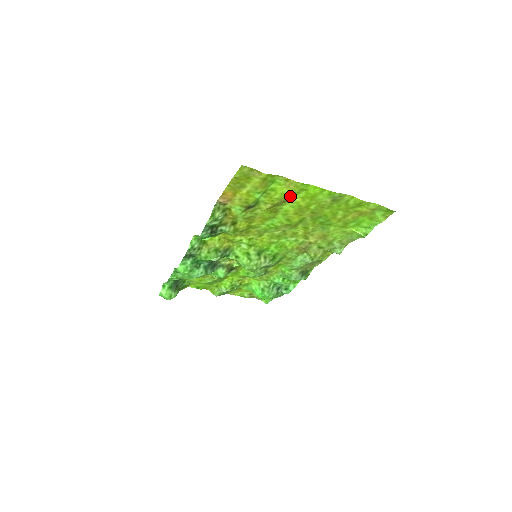
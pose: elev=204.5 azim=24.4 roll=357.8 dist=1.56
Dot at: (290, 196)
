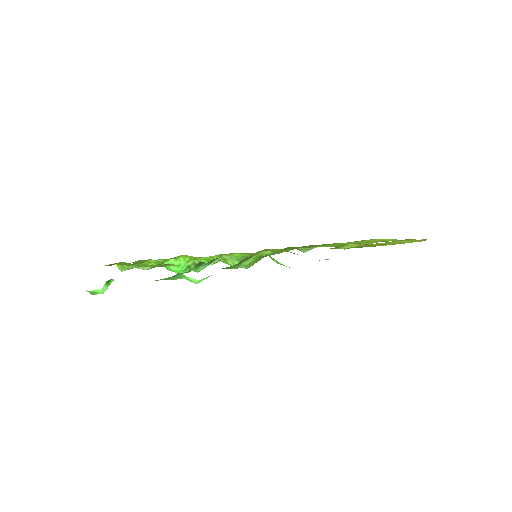
Dot at: occluded
